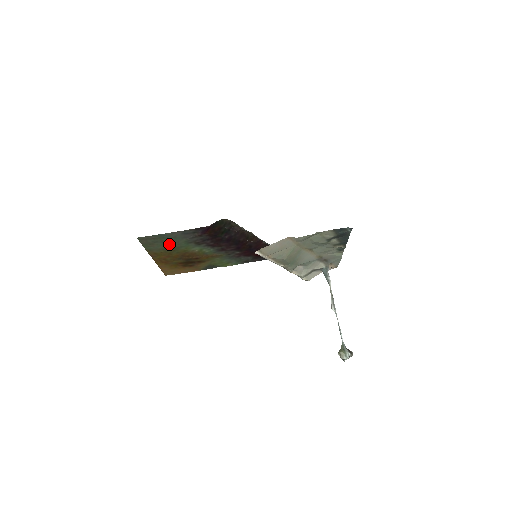
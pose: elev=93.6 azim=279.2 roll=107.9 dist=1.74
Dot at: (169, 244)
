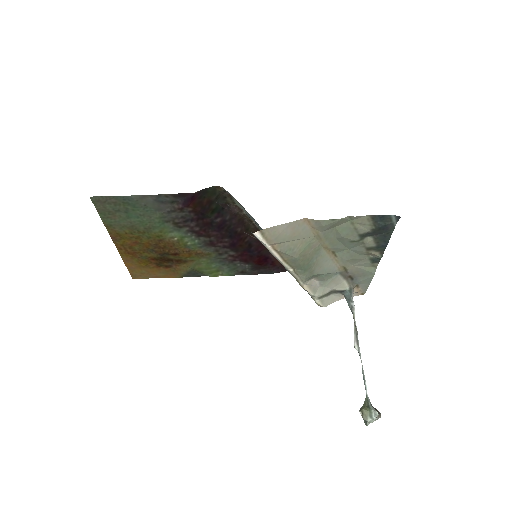
Dot at: (137, 219)
